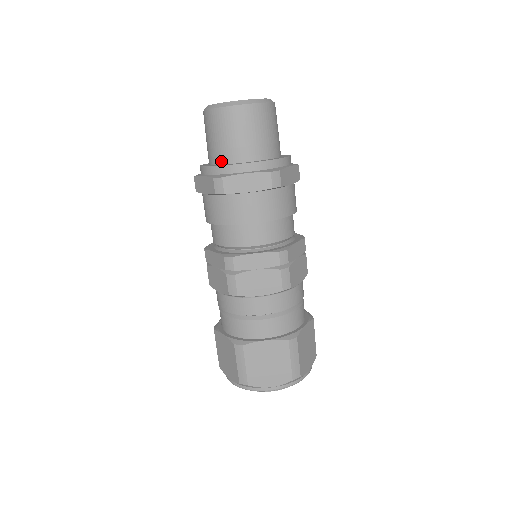
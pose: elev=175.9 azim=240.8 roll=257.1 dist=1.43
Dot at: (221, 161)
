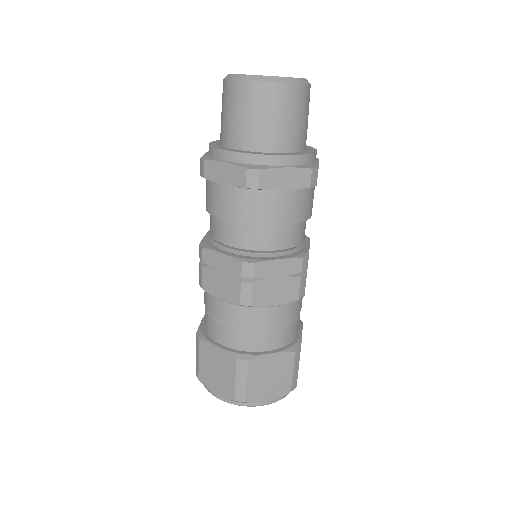
Dot at: (251, 147)
